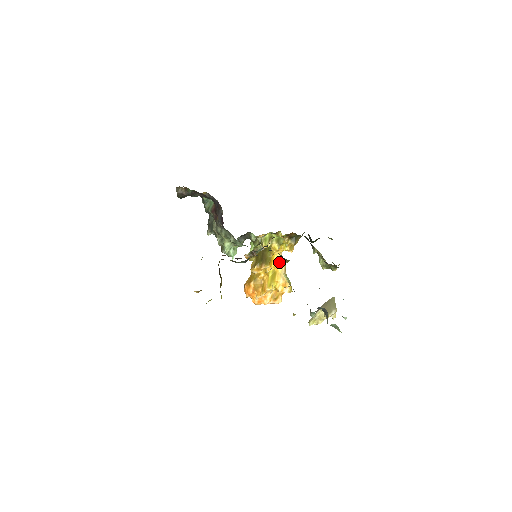
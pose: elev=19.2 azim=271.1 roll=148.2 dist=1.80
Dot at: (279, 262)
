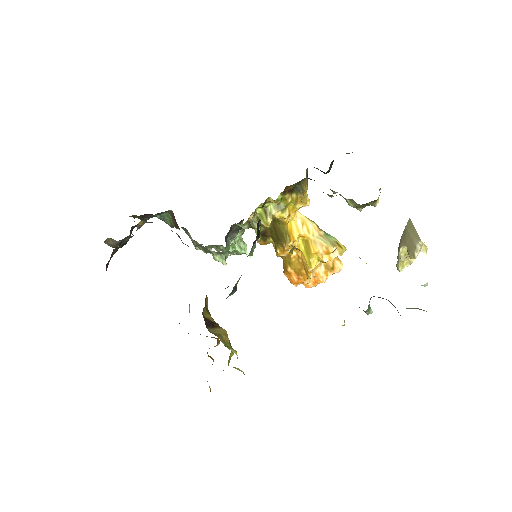
Dot at: (302, 226)
